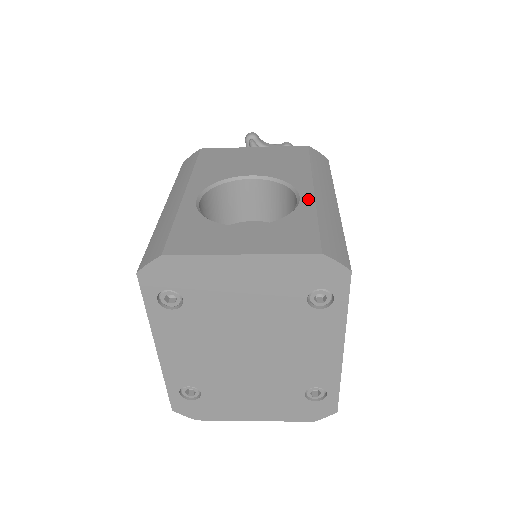
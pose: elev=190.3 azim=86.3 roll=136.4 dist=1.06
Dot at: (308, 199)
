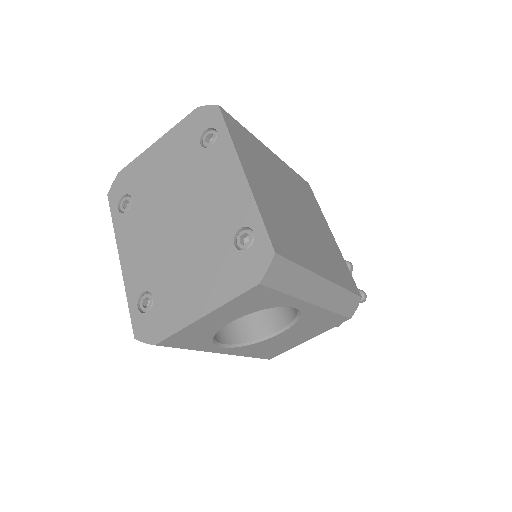
Dot at: occluded
